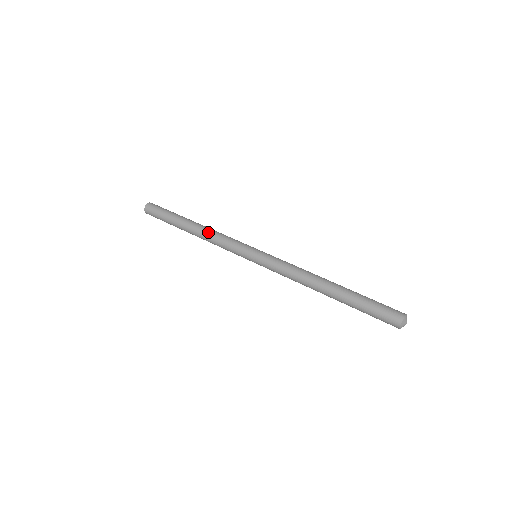
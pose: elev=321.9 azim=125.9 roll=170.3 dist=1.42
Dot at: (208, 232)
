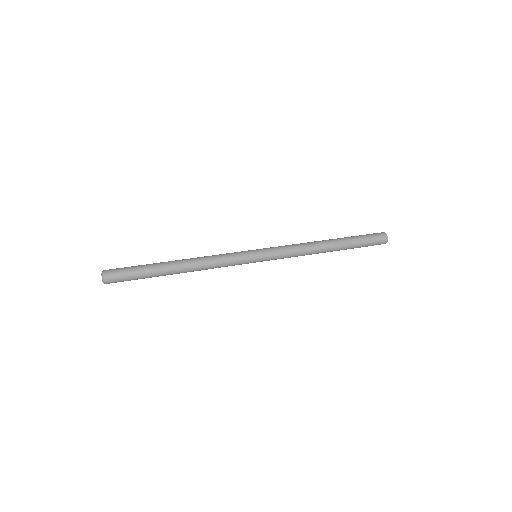
Dot at: (200, 262)
